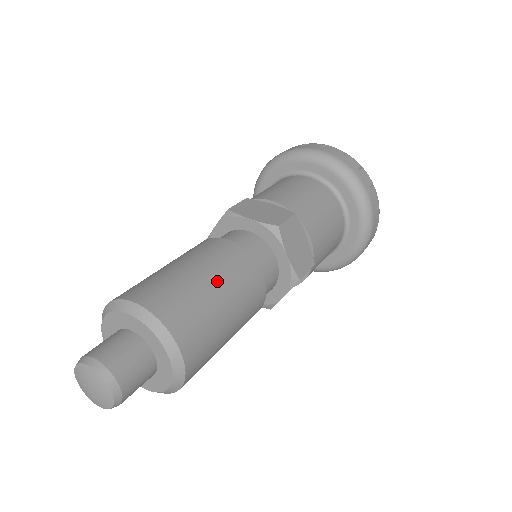
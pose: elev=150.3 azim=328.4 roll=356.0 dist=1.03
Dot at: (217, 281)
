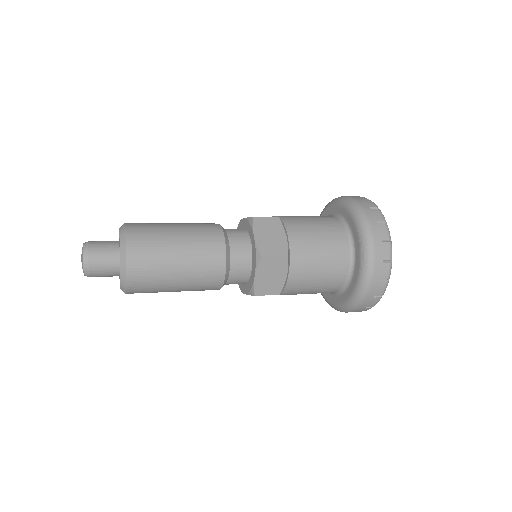
Dot at: (184, 260)
